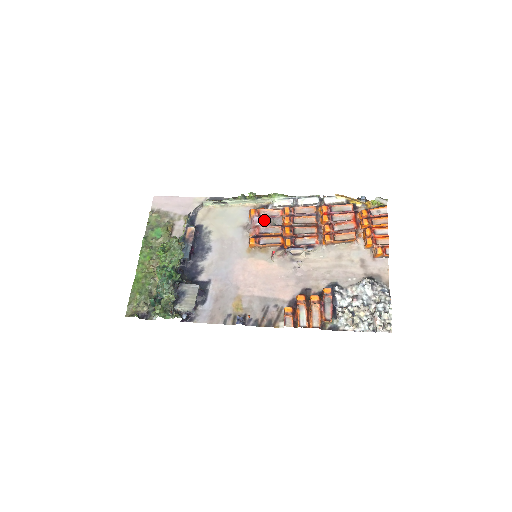
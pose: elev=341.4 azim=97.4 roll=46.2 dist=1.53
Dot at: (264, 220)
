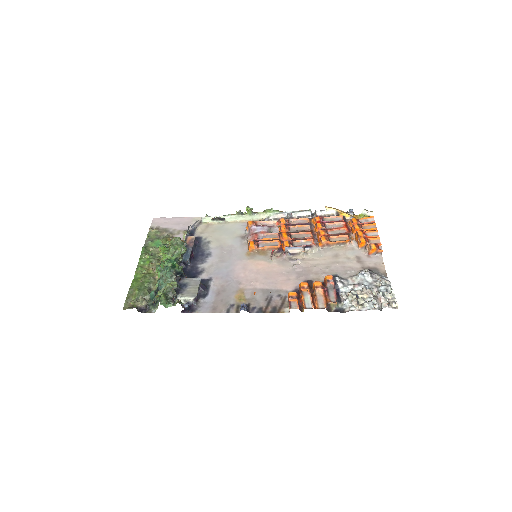
Dot at: (262, 228)
